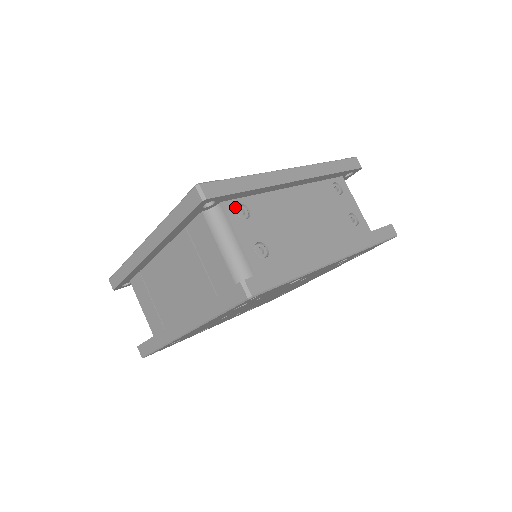
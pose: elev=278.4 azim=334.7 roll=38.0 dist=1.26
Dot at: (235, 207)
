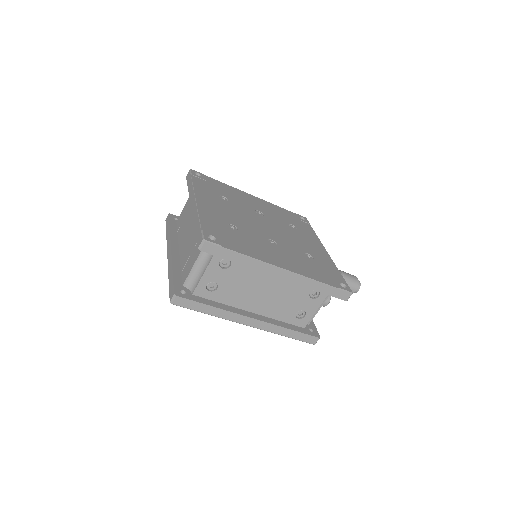
Dot at: (222, 259)
